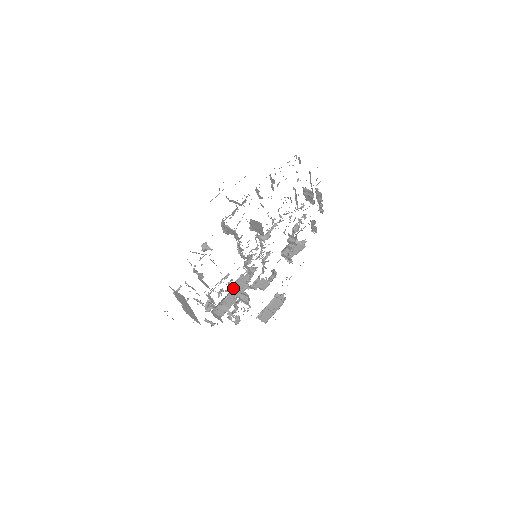
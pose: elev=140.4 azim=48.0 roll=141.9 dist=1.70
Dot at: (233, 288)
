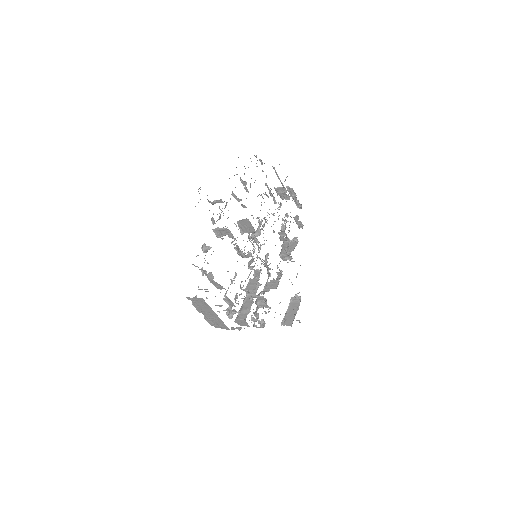
Dot at: (247, 293)
